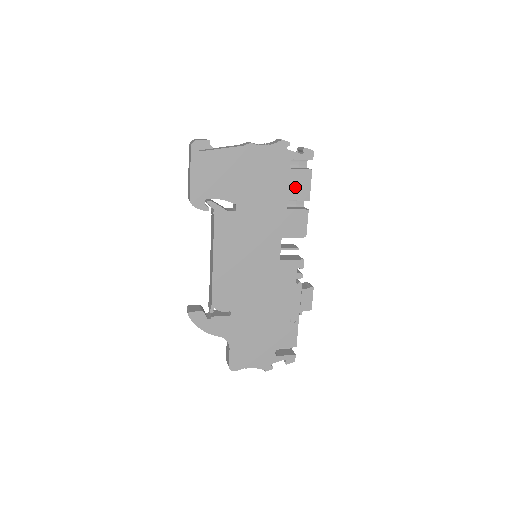
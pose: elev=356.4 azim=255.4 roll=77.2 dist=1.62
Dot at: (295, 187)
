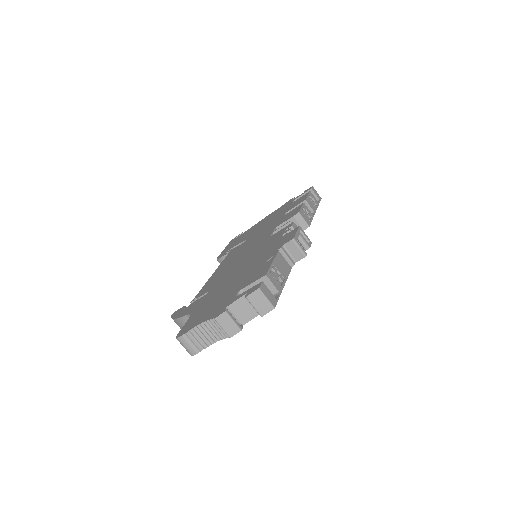
Dot at: occluded
